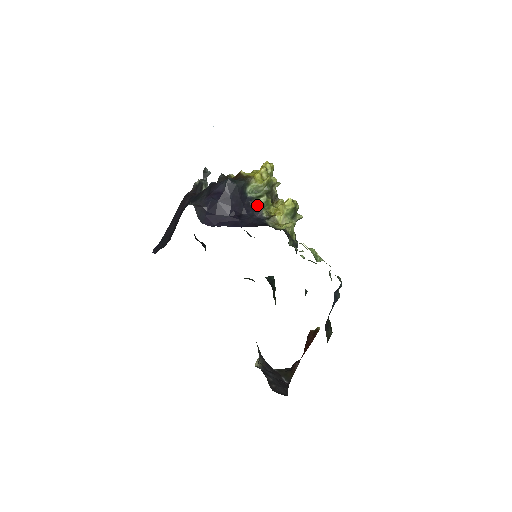
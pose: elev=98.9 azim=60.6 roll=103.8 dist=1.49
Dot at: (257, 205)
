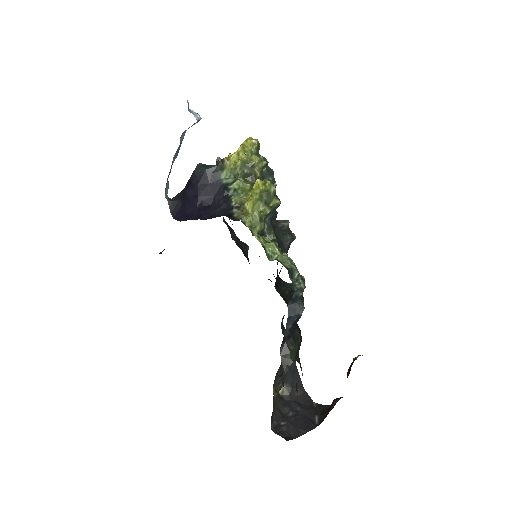
Dot at: (232, 192)
